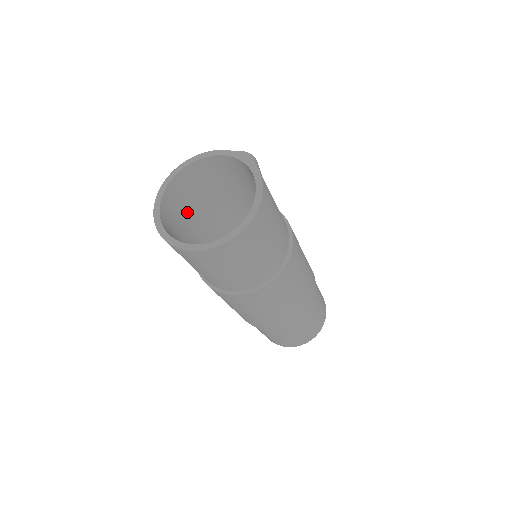
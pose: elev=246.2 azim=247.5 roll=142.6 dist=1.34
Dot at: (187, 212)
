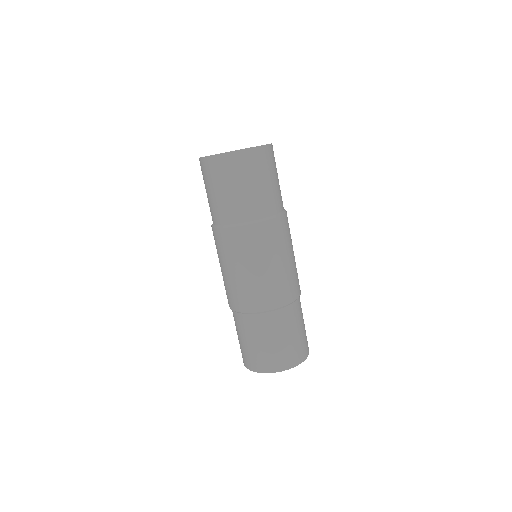
Dot at: occluded
